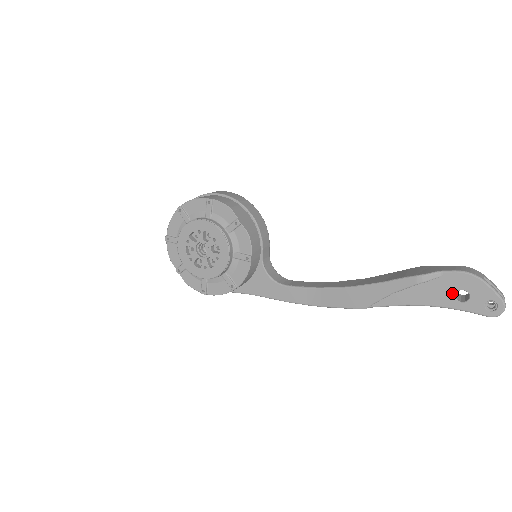
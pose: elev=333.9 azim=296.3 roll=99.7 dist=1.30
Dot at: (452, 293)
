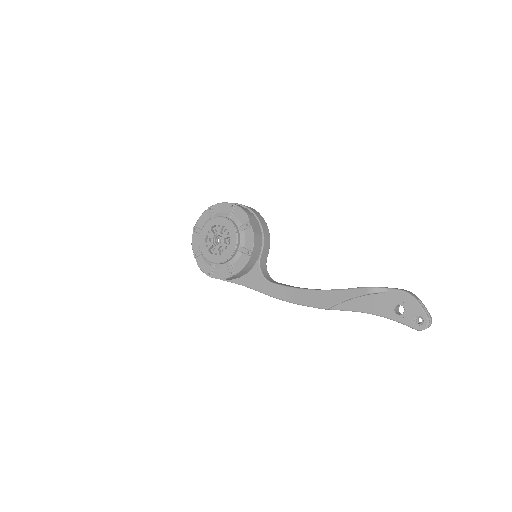
Dot at: (392, 306)
